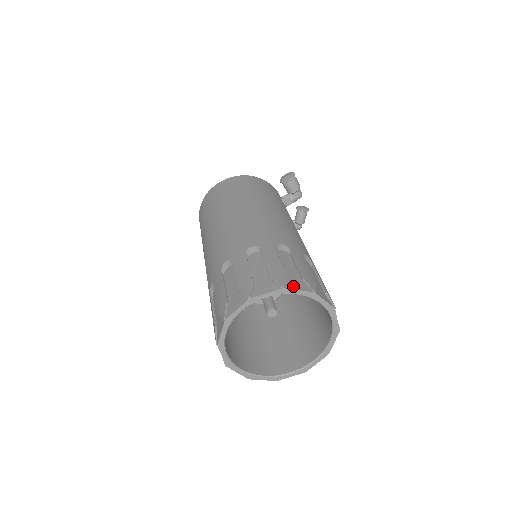
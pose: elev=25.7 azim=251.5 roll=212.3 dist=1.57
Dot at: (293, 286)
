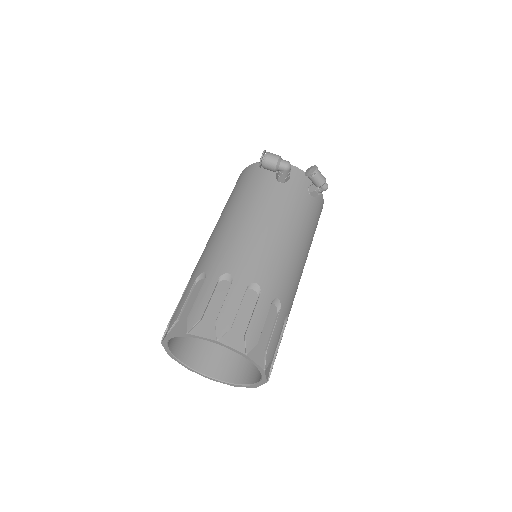
Dot at: (176, 330)
